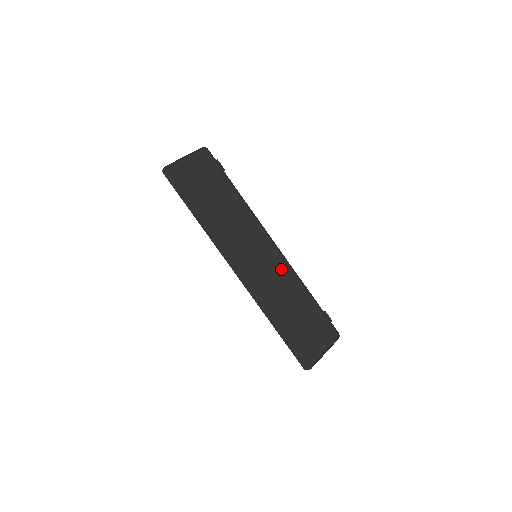
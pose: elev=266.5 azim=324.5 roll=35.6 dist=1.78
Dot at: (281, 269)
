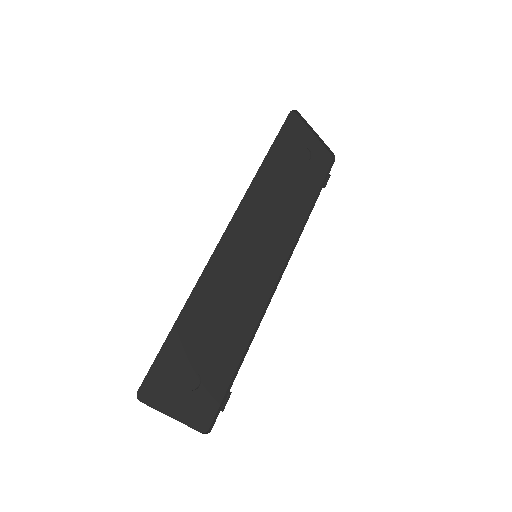
Dot at: (255, 299)
